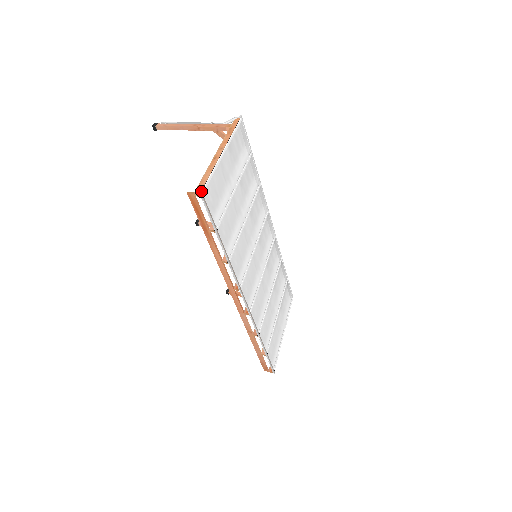
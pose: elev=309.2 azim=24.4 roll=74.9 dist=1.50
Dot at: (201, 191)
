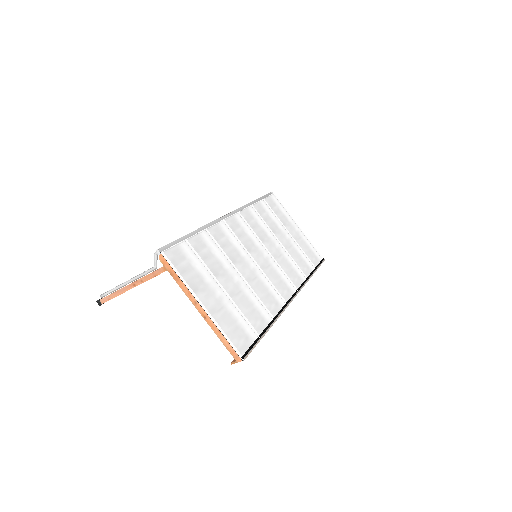
Dot at: (240, 358)
